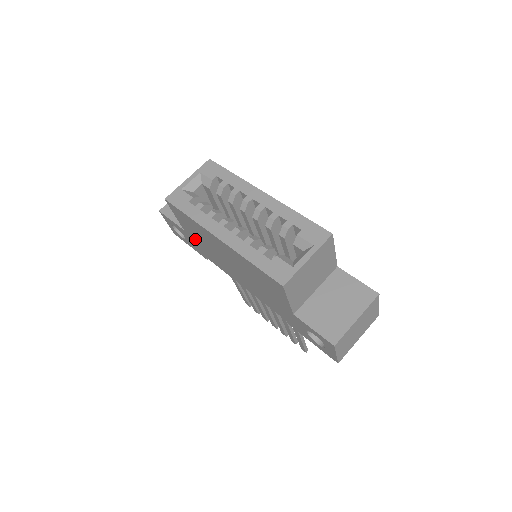
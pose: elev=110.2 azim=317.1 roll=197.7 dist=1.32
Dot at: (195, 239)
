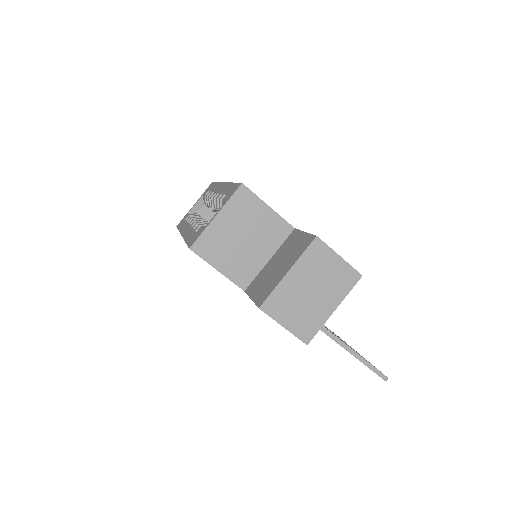
Dot at: occluded
